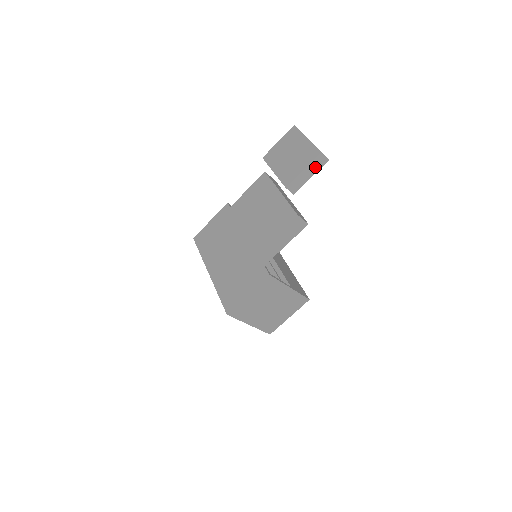
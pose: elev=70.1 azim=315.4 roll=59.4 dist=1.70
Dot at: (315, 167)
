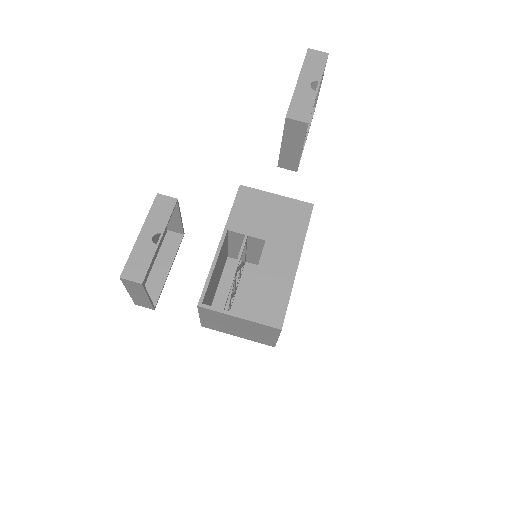
Dot at: (295, 136)
